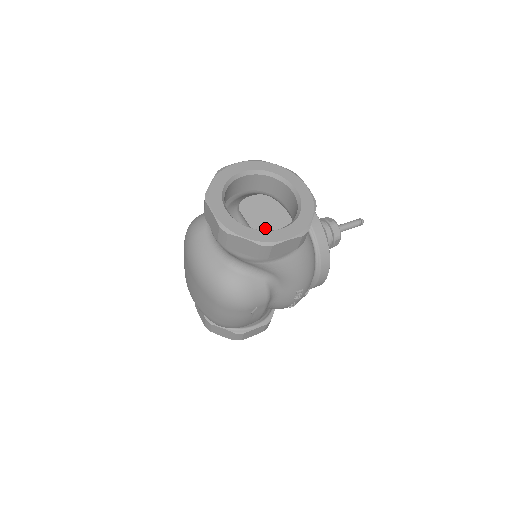
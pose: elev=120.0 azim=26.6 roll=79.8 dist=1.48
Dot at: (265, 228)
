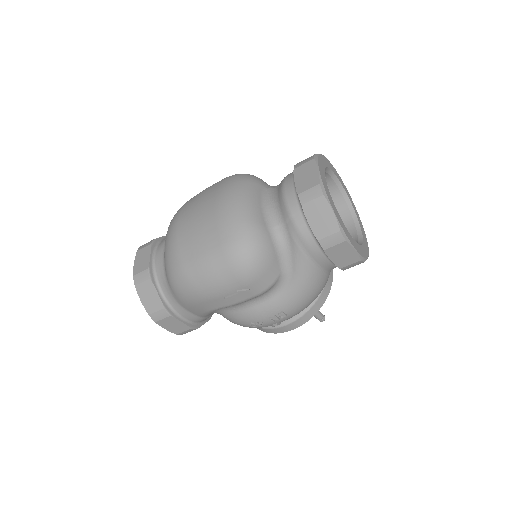
Dot at: occluded
